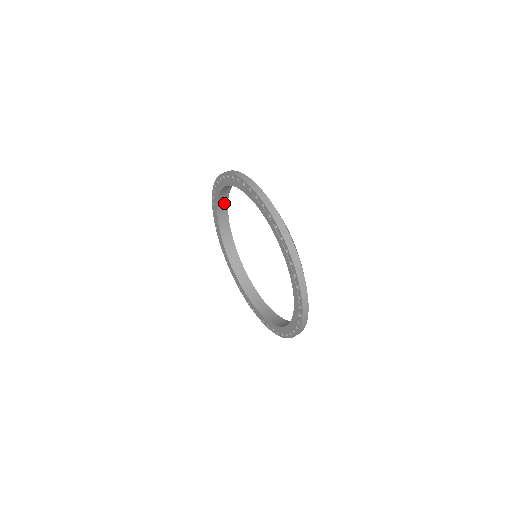
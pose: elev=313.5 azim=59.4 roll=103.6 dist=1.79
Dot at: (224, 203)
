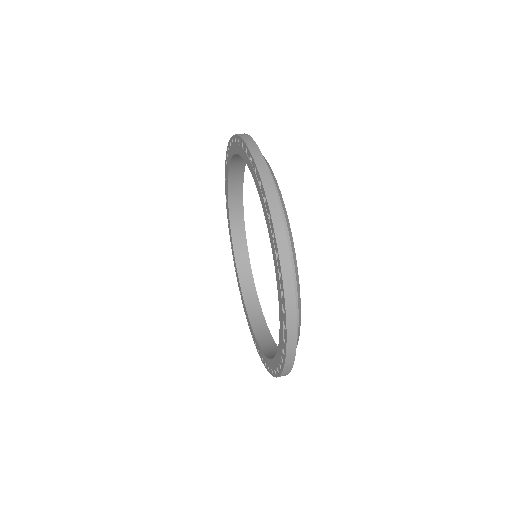
Dot at: (245, 261)
